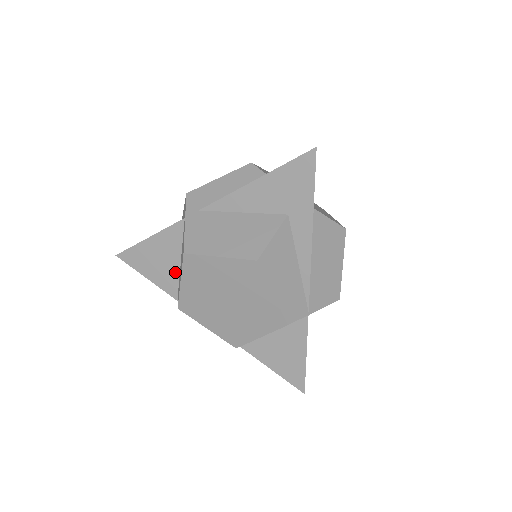
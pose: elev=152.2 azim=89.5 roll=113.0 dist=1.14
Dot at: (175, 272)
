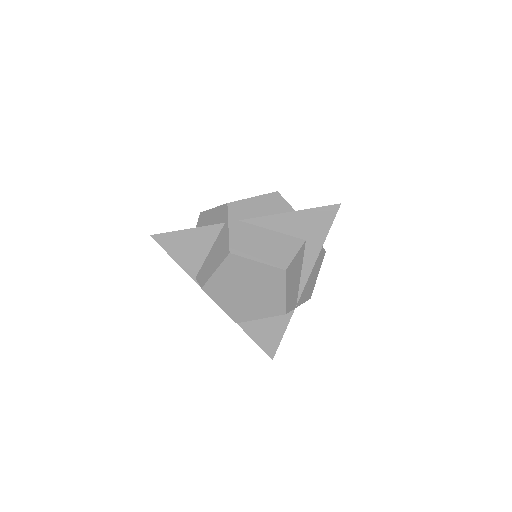
Dot at: (201, 259)
